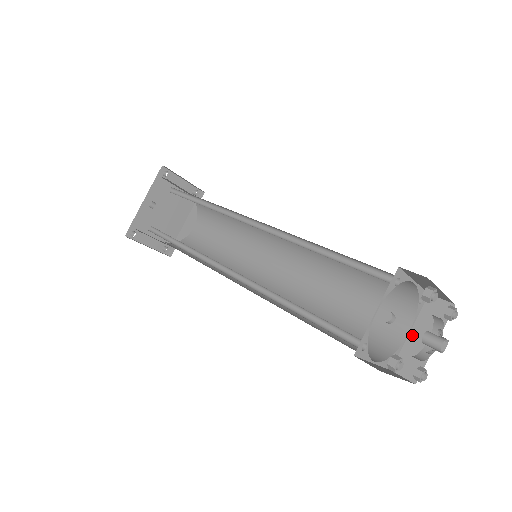
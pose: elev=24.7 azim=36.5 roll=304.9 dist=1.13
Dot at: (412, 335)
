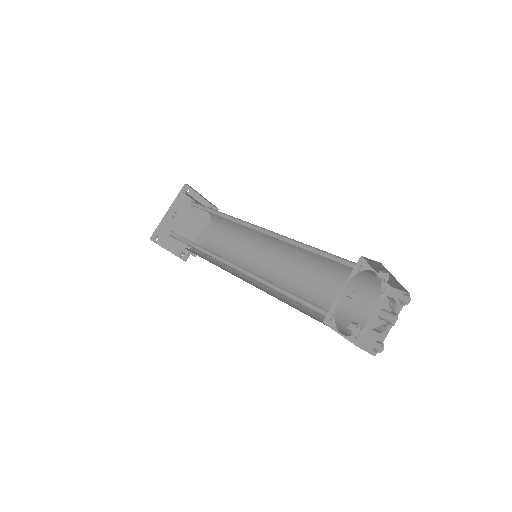
Dot at: (375, 319)
